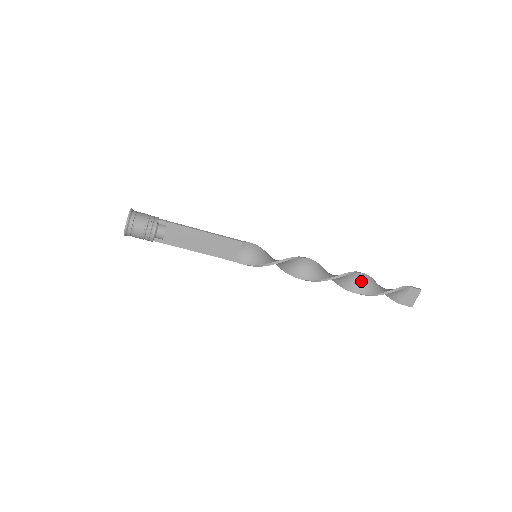
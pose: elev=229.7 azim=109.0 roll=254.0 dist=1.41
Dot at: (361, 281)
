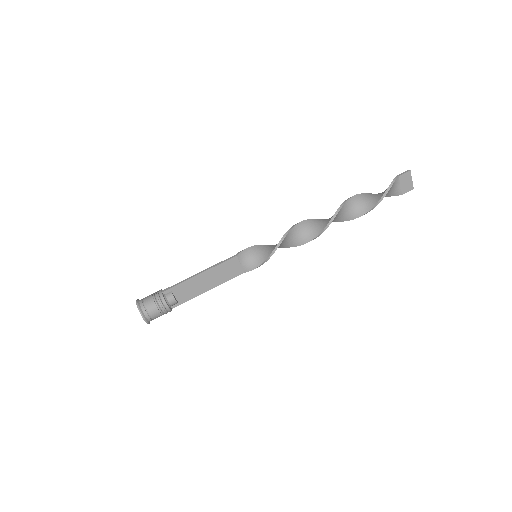
Dot at: (354, 205)
